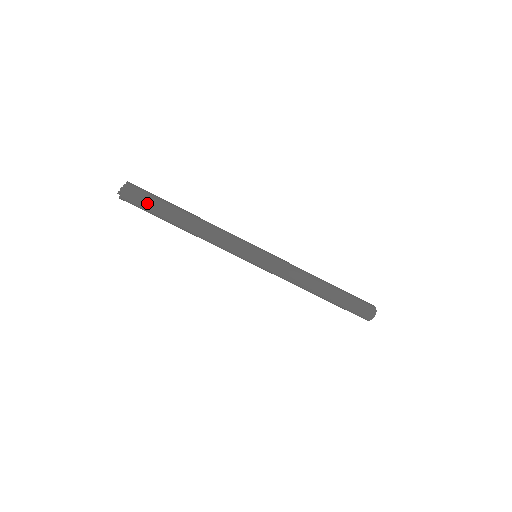
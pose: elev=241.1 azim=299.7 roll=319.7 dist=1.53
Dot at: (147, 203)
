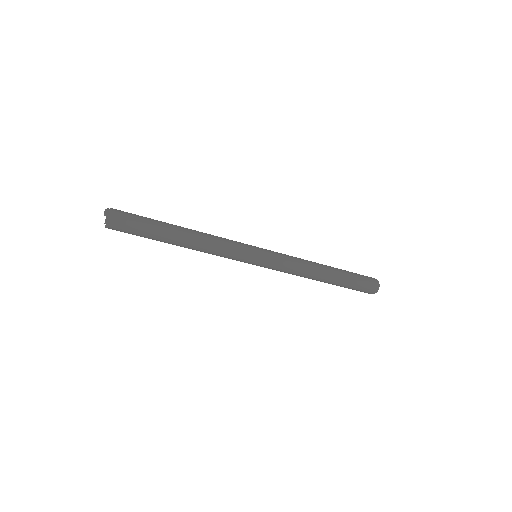
Dot at: occluded
